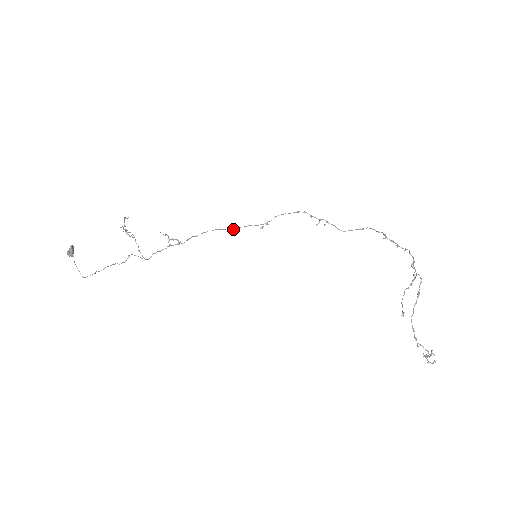
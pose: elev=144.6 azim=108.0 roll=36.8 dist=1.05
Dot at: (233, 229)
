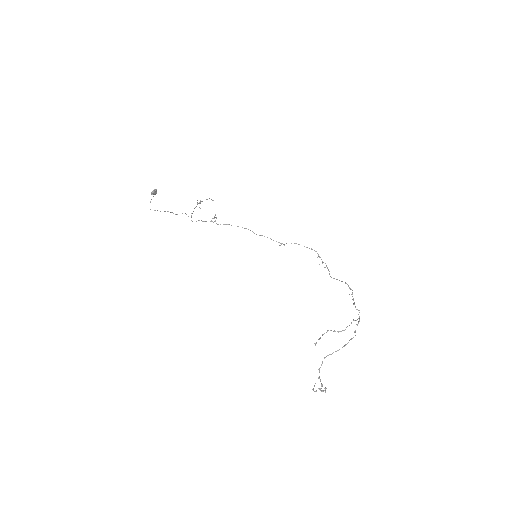
Dot at: (259, 235)
